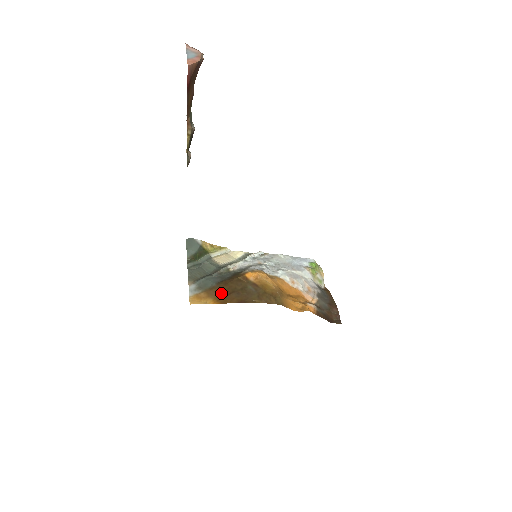
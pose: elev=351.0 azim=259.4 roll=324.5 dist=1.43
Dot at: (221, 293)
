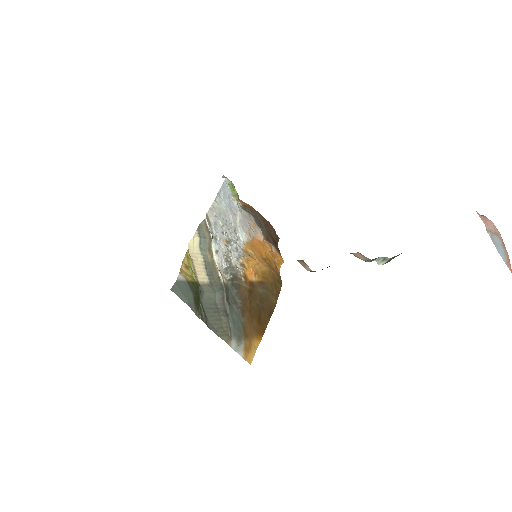
Dot at: (256, 324)
